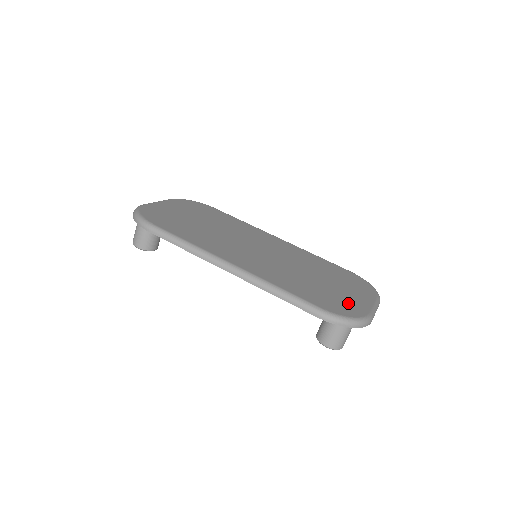
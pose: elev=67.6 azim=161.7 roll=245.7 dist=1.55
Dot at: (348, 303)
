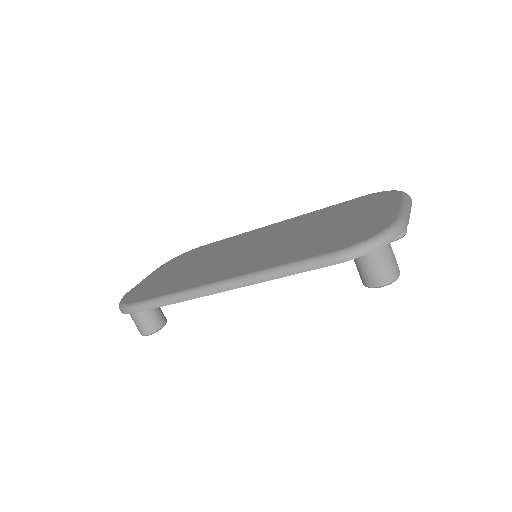
Dot at: (368, 225)
